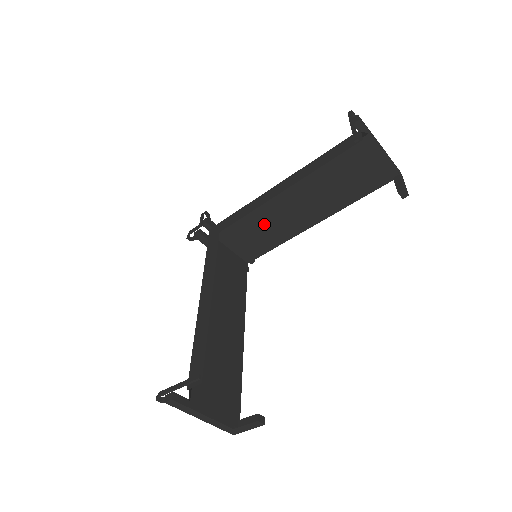
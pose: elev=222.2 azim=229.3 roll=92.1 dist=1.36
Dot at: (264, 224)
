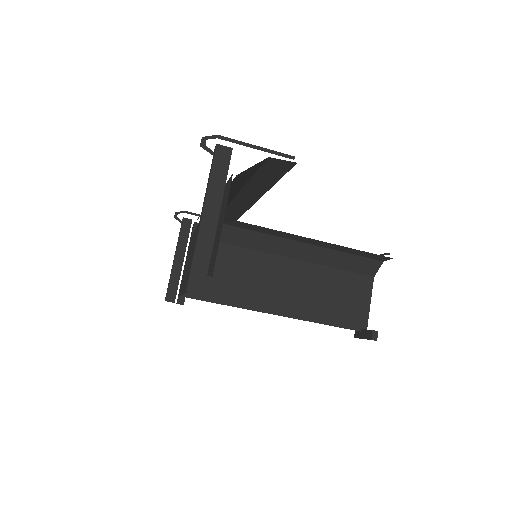
Dot at: (243, 272)
